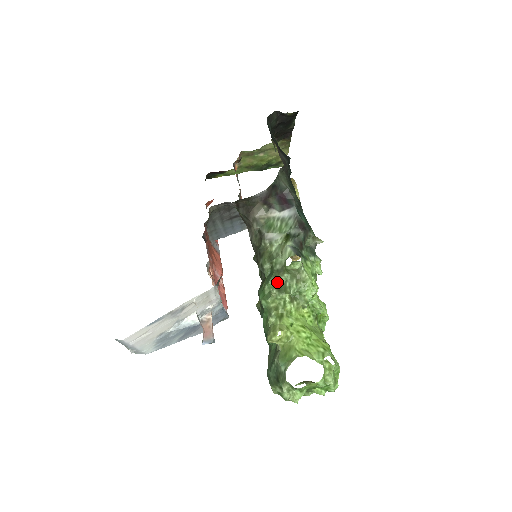
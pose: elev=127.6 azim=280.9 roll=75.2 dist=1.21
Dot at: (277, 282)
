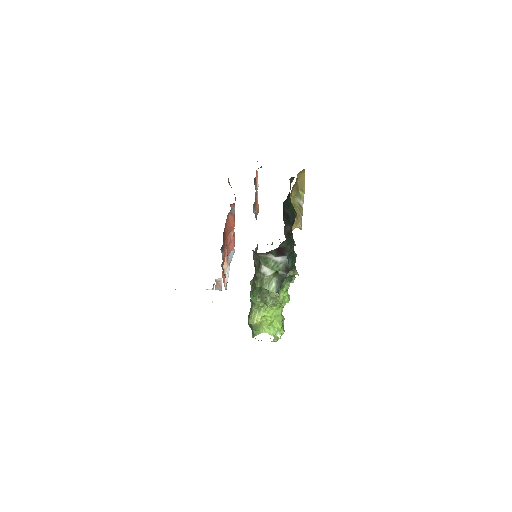
Dot at: (262, 297)
